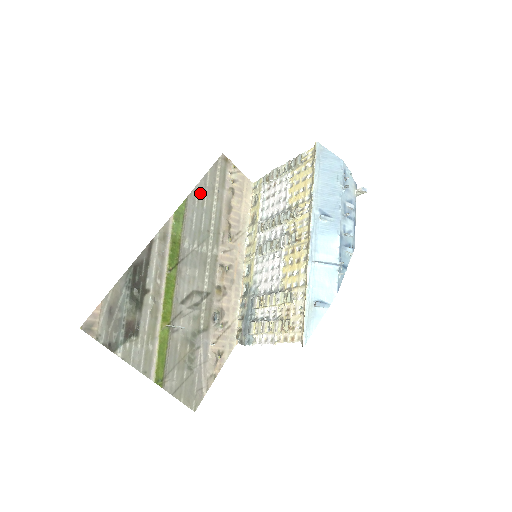
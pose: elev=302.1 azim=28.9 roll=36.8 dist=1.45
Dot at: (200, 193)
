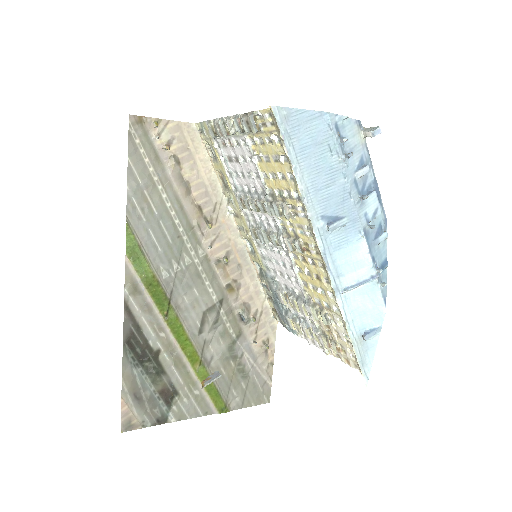
Dot at: (138, 200)
